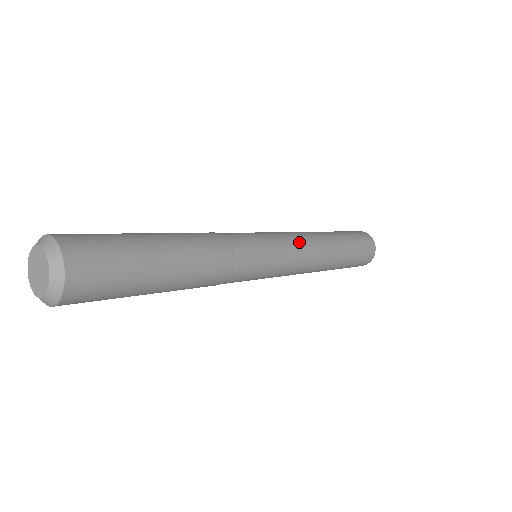
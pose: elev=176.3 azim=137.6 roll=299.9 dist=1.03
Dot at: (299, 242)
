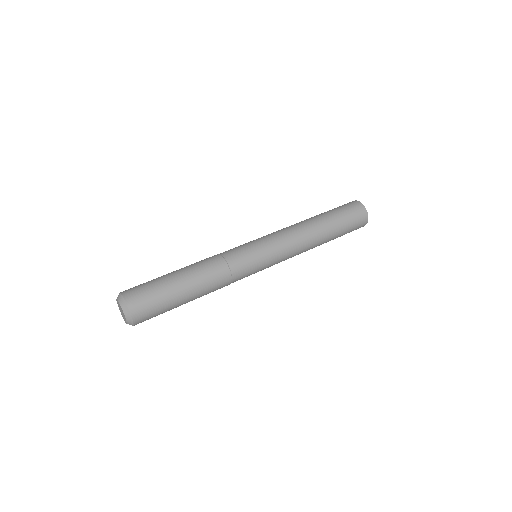
Dot at: (285, 239)
